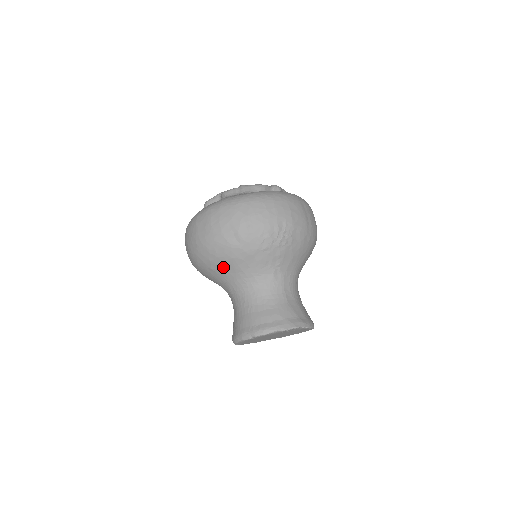
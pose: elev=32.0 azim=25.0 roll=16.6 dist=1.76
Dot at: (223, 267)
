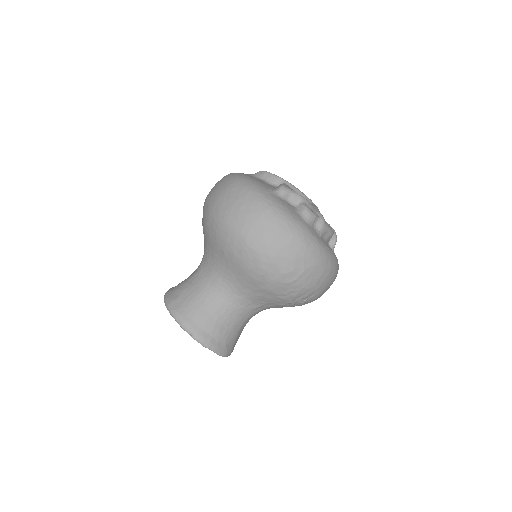
Dot at: (235, 267)
